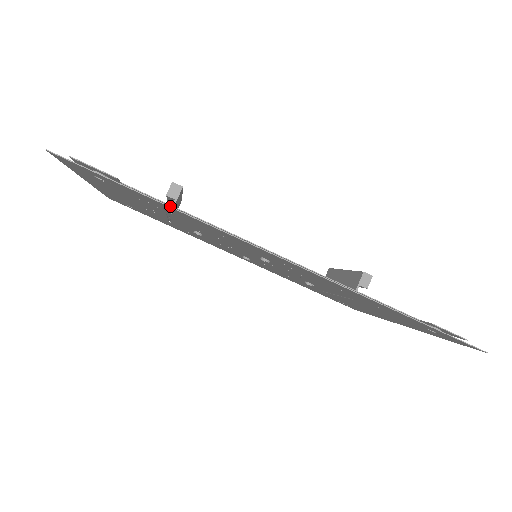
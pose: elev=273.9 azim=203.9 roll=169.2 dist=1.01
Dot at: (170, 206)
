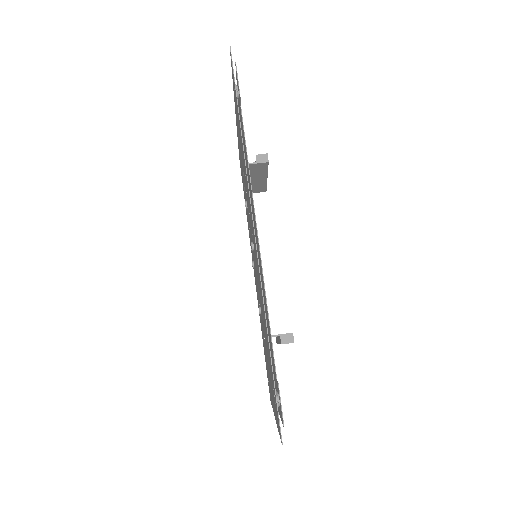
Dot at: occluded
